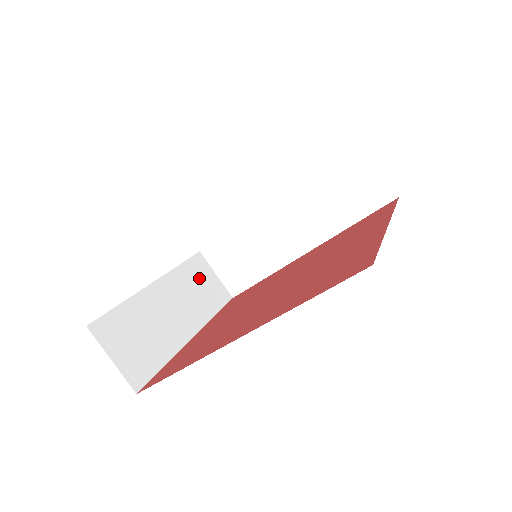
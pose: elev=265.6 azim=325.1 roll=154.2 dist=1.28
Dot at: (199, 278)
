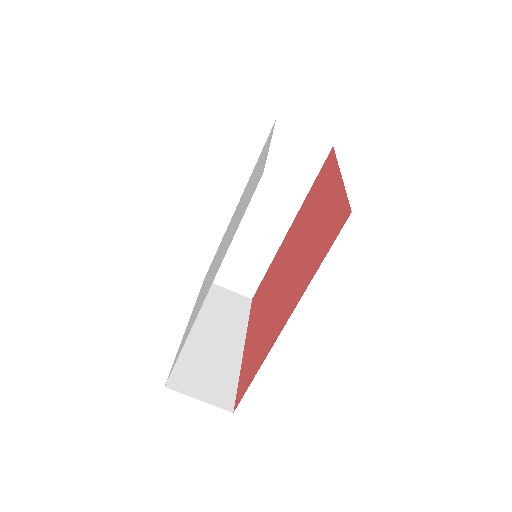
Dot at: (218, 300)
